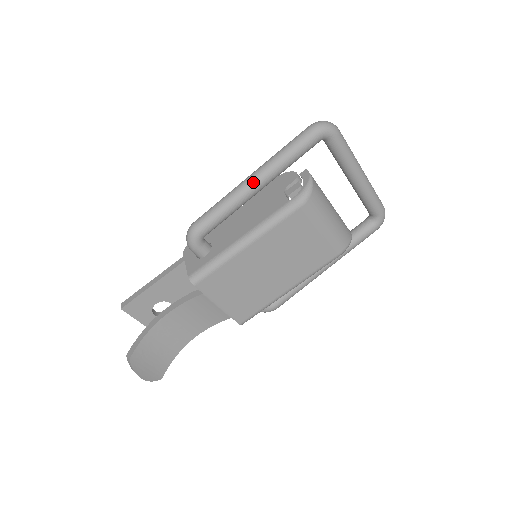
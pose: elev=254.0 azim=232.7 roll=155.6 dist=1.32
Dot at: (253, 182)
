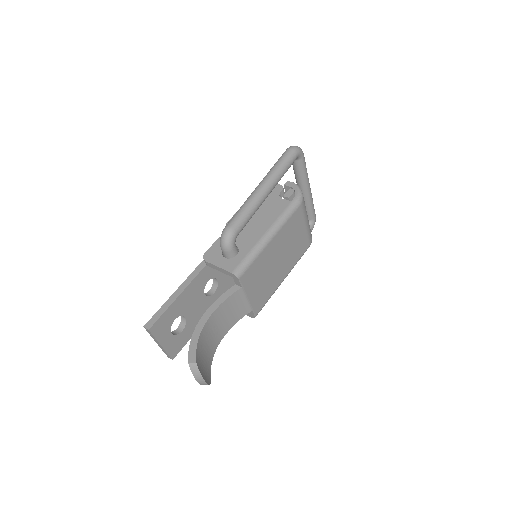
Dot at: (266, 189)
